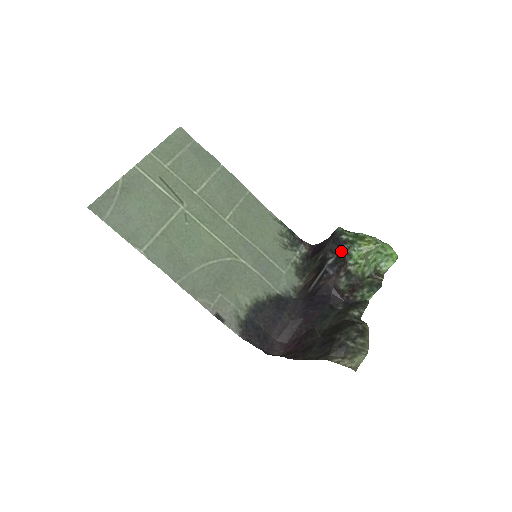
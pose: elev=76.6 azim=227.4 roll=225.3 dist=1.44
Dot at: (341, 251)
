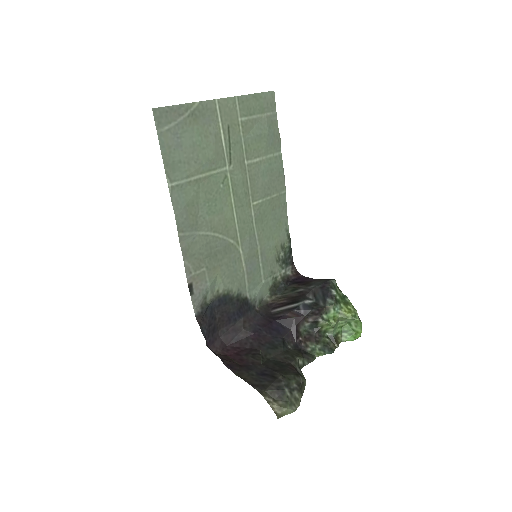
Dot at: (323, 301)
